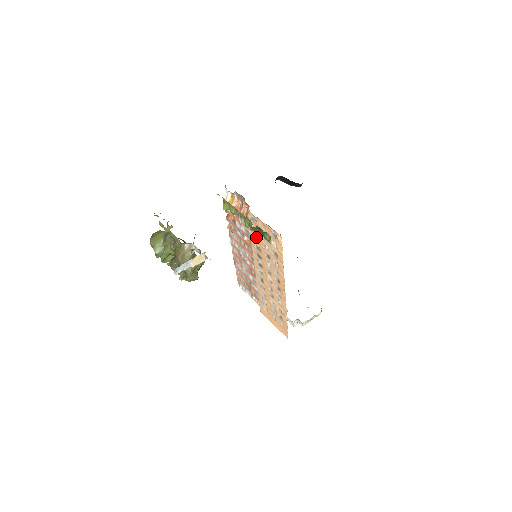
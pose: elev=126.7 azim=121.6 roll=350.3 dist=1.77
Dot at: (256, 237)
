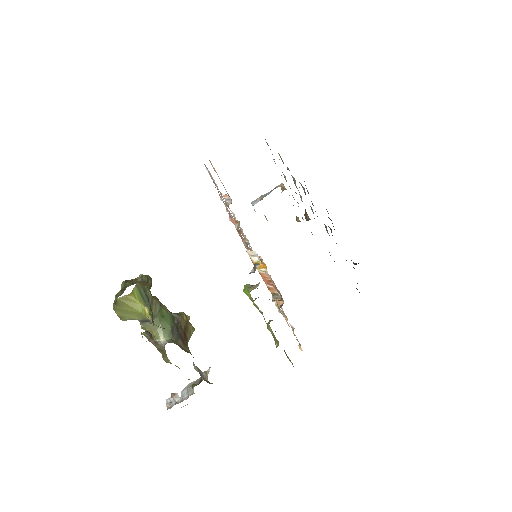
Dot at: occluded
